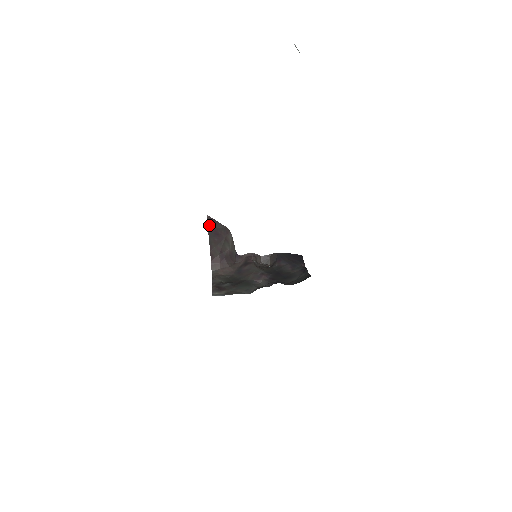
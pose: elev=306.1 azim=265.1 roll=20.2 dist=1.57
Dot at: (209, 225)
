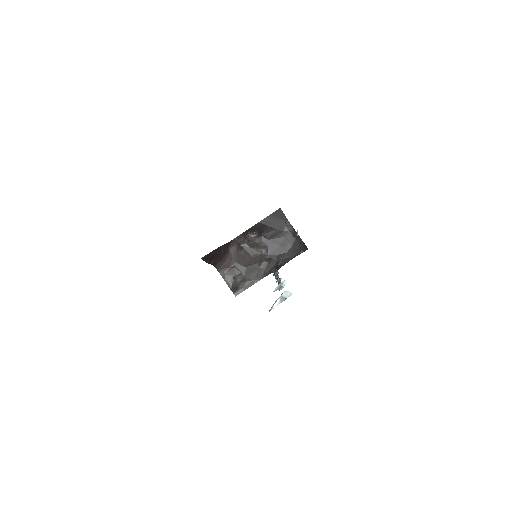
Dot at: (206, 260)
